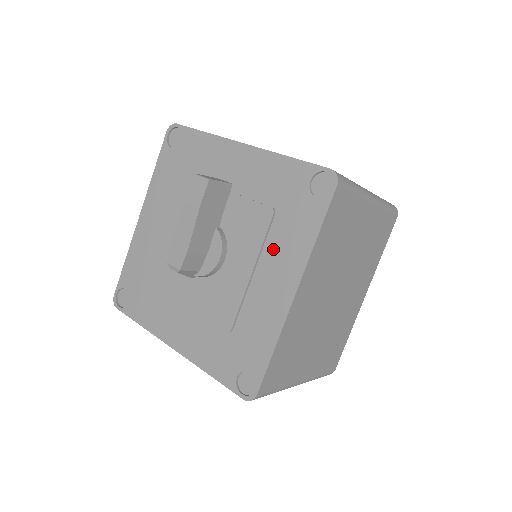
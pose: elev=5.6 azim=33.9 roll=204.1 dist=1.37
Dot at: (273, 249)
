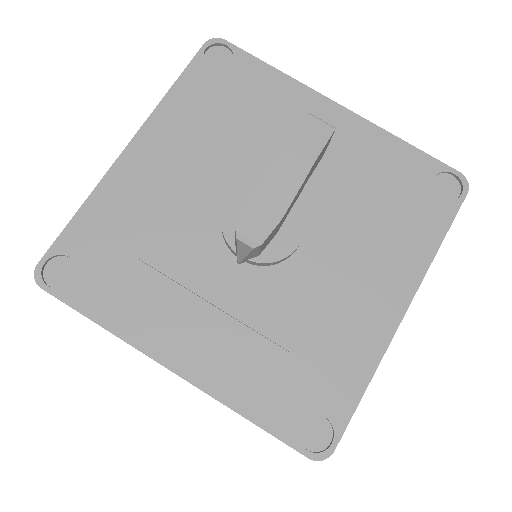
Dot at: (376, 249)
